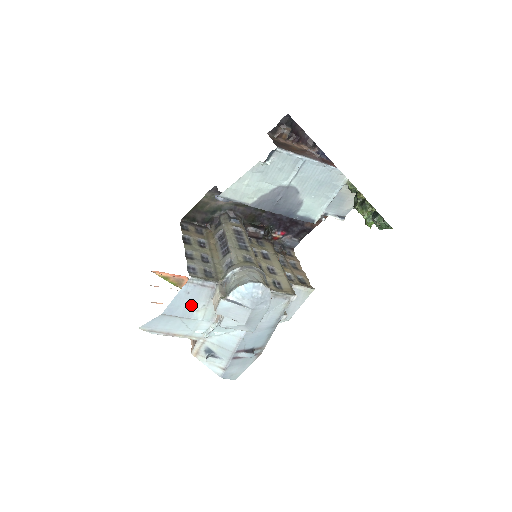
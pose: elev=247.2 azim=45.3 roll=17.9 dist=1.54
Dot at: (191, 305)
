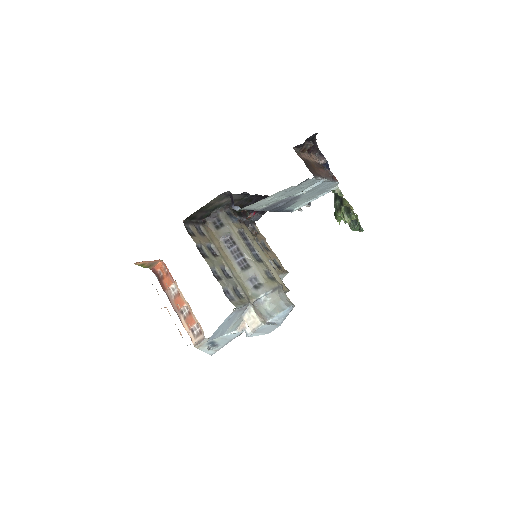
Dot at: (227, 326)
